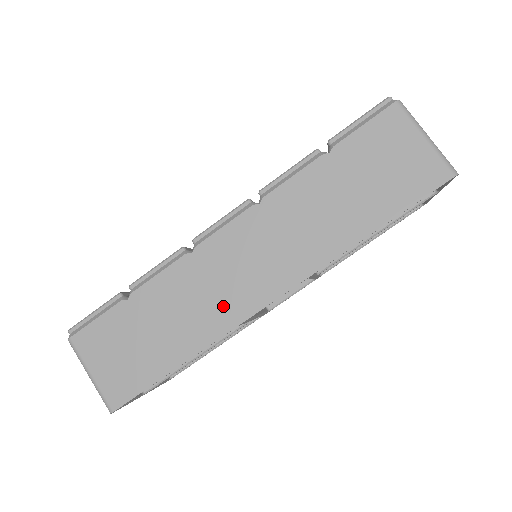
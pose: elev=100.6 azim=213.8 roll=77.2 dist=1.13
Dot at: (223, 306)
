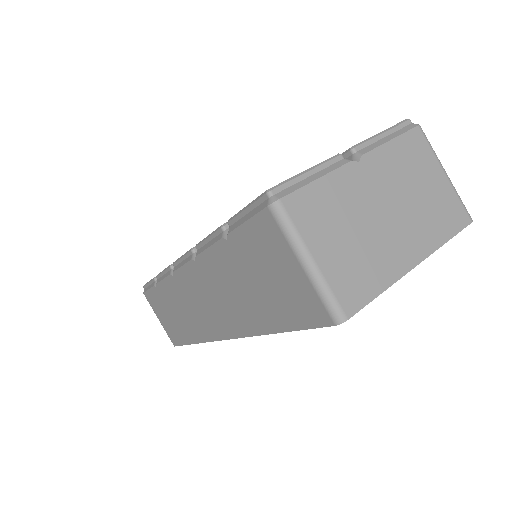
Dot at: (199, 323)
